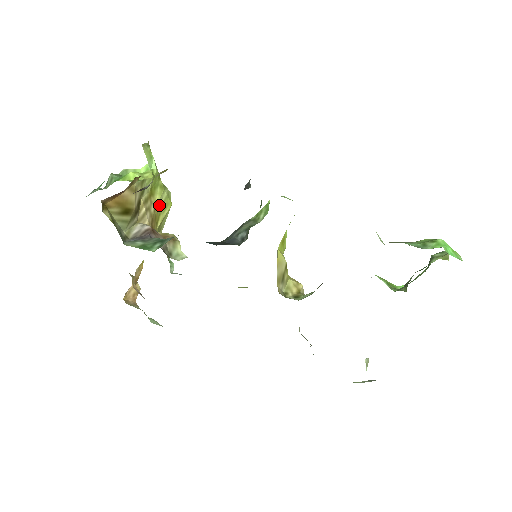
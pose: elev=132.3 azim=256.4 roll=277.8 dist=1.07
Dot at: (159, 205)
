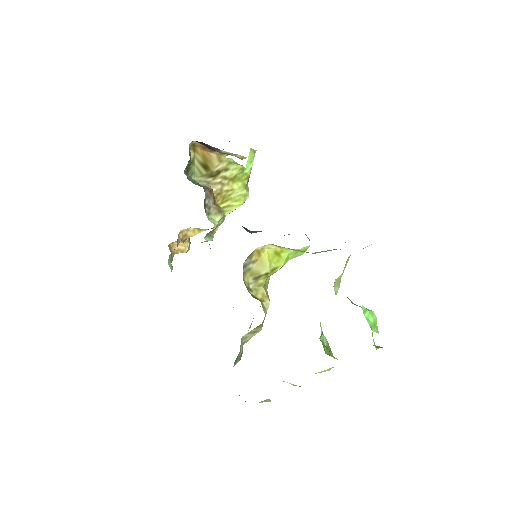
Dot at: (233, 193)
